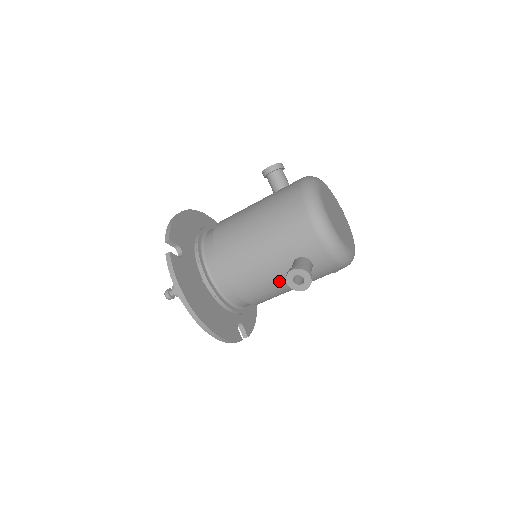
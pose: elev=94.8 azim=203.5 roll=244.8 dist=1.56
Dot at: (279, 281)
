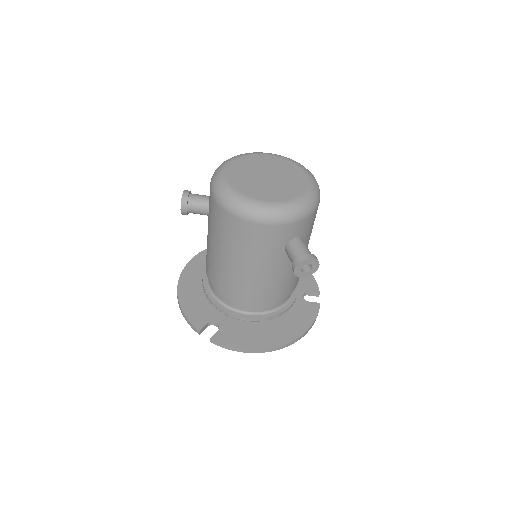
Dot at: occluded
